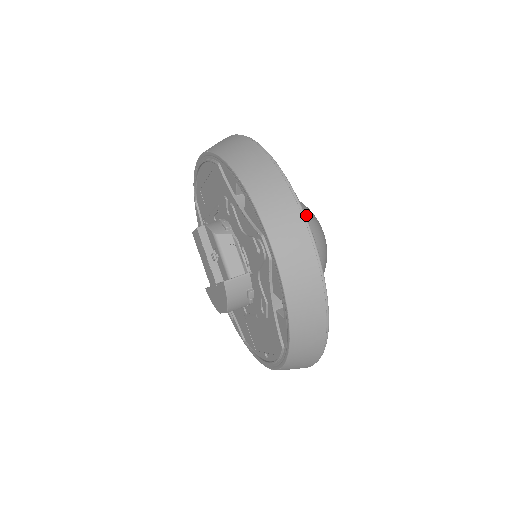
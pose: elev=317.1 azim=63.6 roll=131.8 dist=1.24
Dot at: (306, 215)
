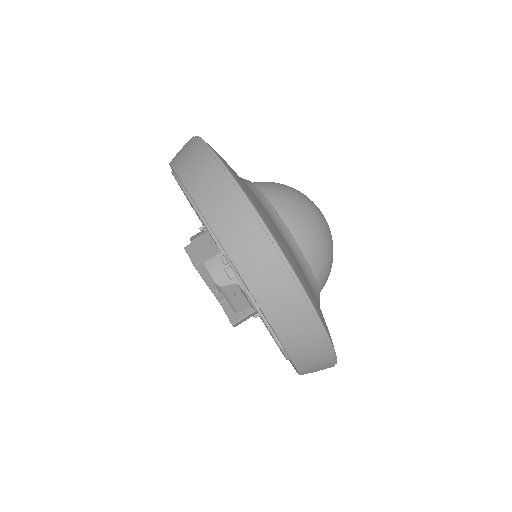
Dot at: (318, 251)
